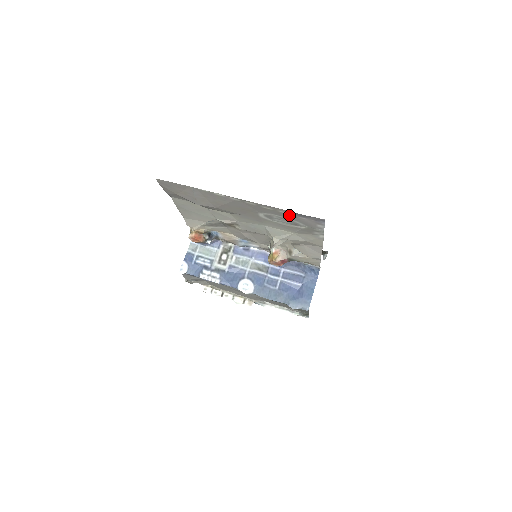
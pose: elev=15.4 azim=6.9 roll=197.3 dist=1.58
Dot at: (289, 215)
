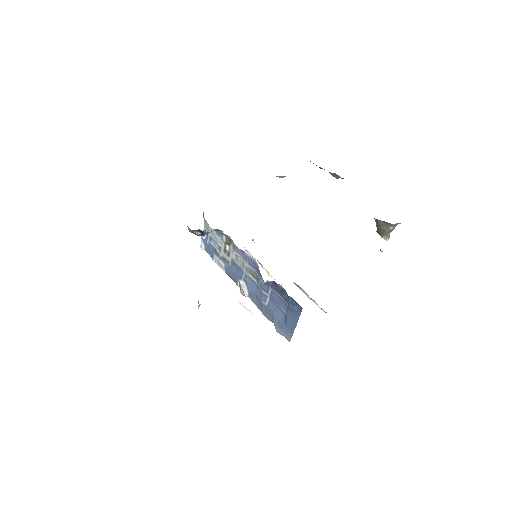
Dot at: occluded
